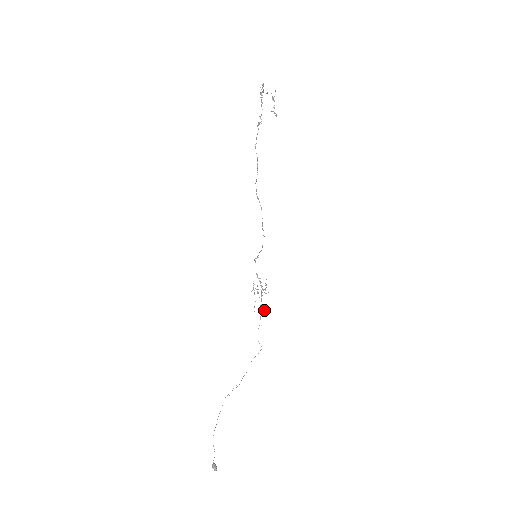
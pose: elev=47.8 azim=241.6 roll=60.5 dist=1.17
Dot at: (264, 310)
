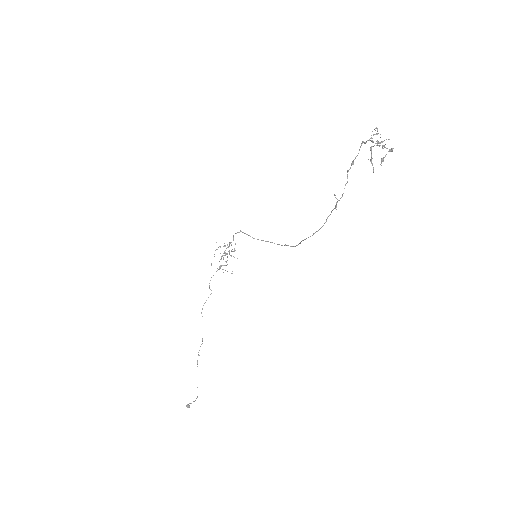
Dot at: occluded
